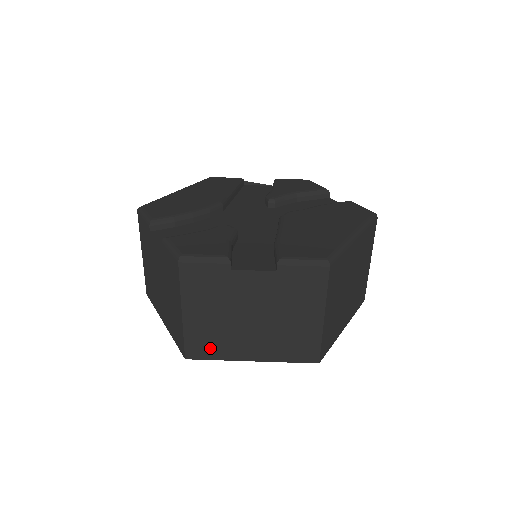
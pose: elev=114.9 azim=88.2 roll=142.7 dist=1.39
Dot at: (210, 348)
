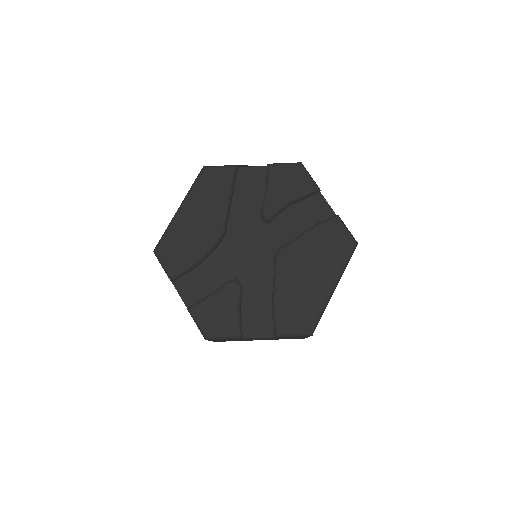
Dot at: occluded
